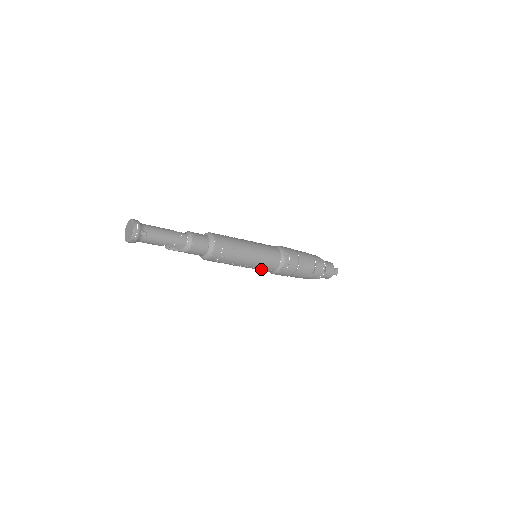
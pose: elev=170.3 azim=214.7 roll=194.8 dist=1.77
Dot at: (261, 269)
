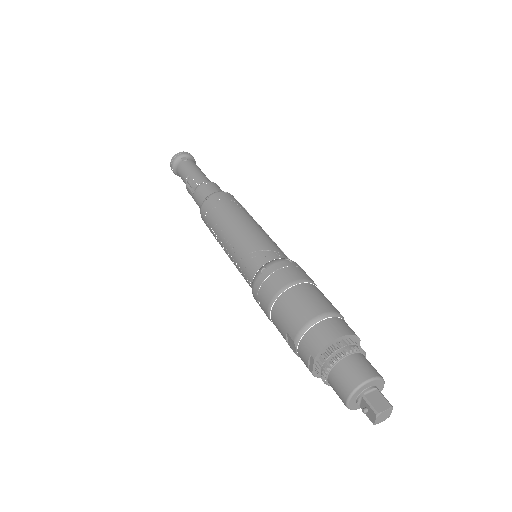
Dot at: (241, 262)
